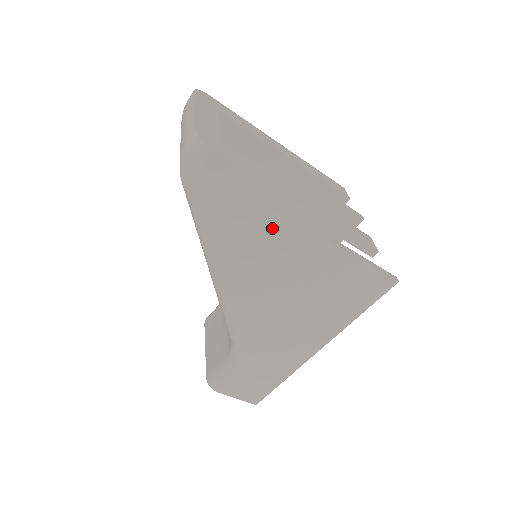
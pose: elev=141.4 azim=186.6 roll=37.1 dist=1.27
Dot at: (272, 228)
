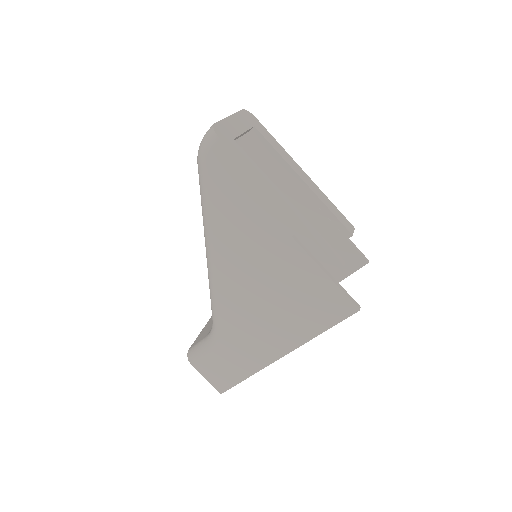
Dot at: (254, 219)
